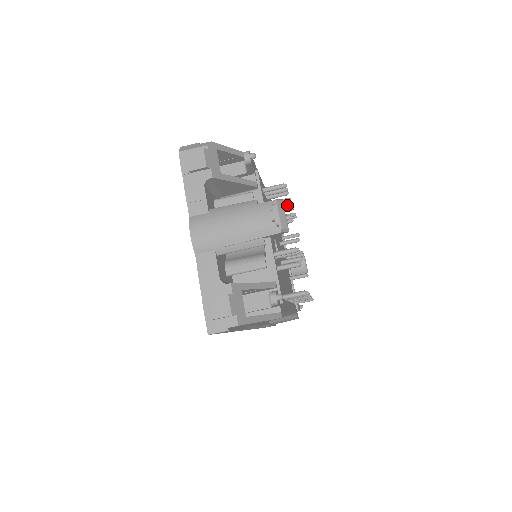
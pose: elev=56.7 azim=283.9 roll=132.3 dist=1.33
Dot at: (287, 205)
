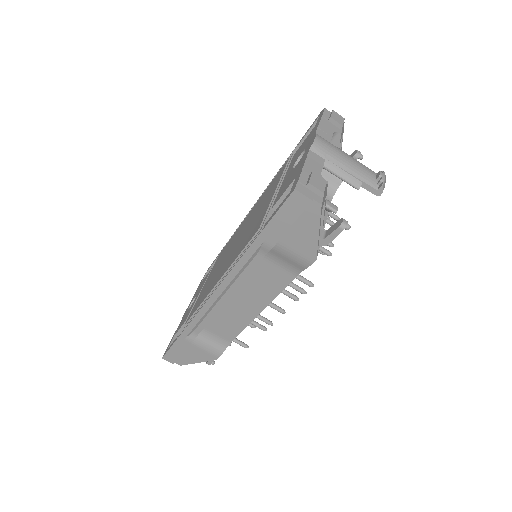
Dot at: (338, 219)
